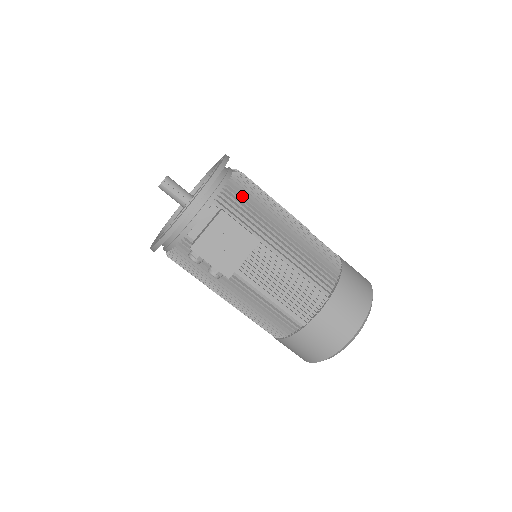
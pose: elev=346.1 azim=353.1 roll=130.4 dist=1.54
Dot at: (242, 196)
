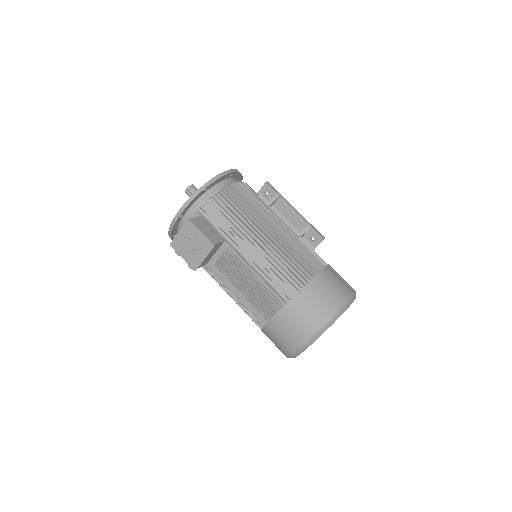
Dot at: (223, 207)
